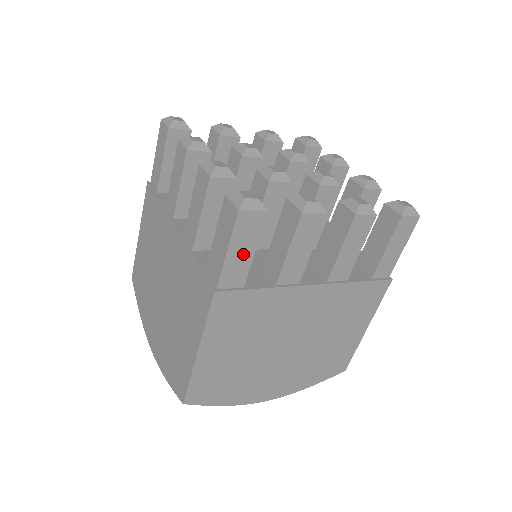
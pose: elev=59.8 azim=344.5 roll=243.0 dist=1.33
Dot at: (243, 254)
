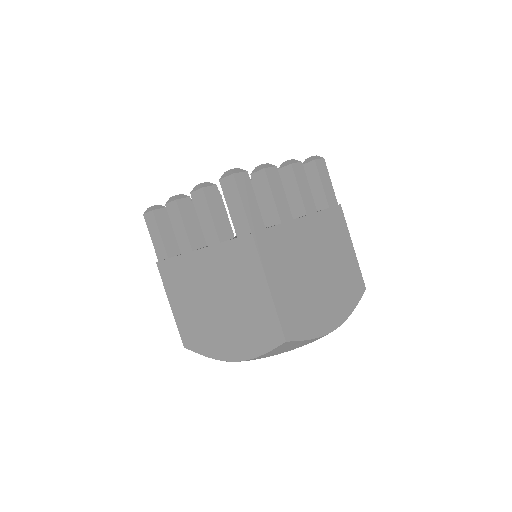
Dot at: (251, 203)
